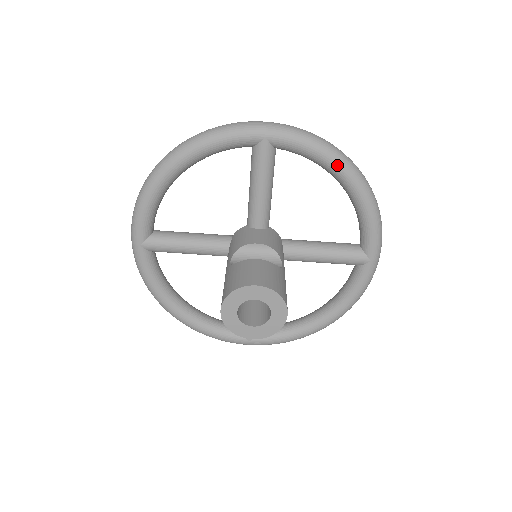
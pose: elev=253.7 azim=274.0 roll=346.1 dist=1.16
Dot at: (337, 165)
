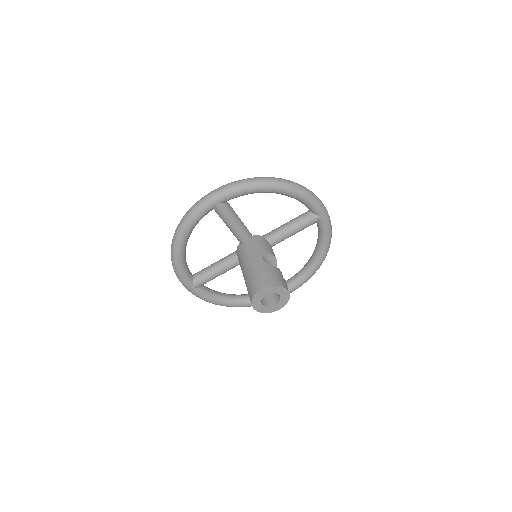
Dot at: (326, 249)
